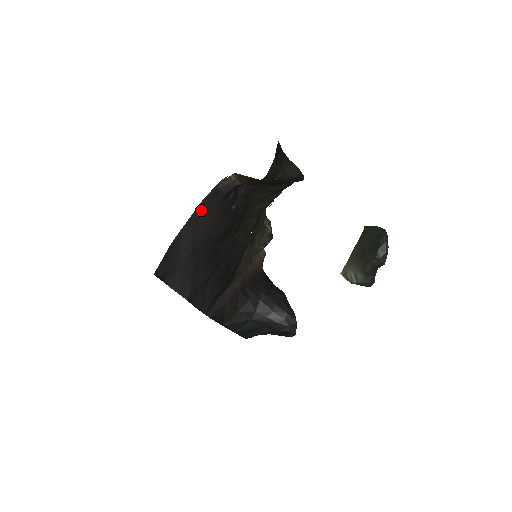
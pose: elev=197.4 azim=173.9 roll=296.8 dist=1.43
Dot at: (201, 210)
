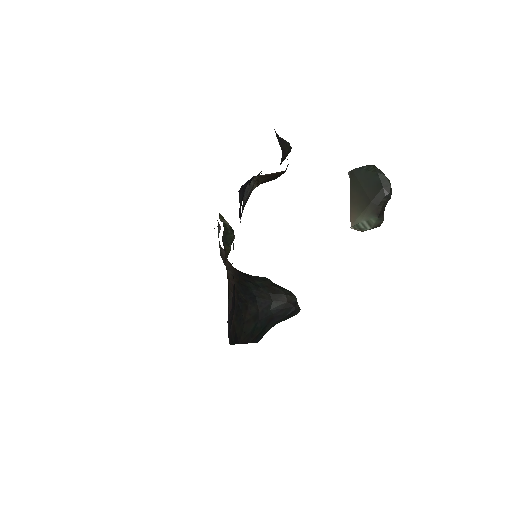
Dot at: occluded
